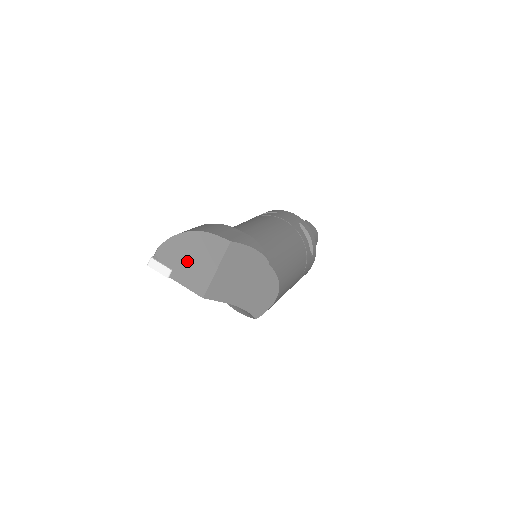
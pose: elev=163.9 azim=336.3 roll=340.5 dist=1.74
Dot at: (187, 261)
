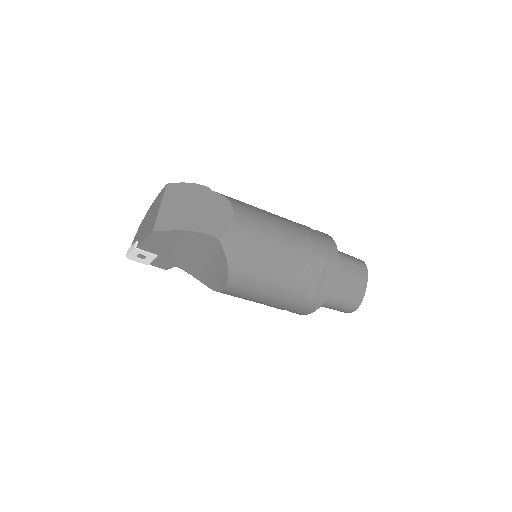
Dot at: (146, 225)
